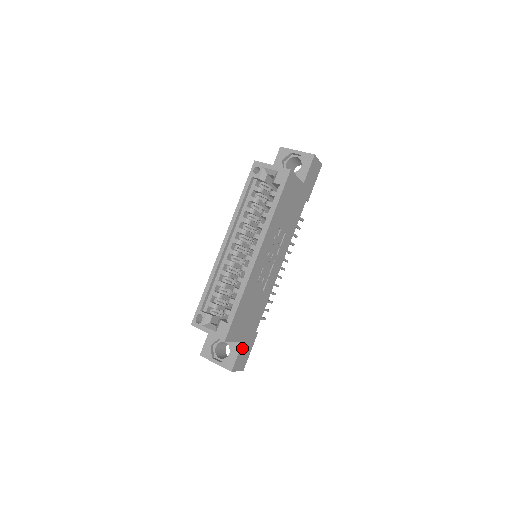
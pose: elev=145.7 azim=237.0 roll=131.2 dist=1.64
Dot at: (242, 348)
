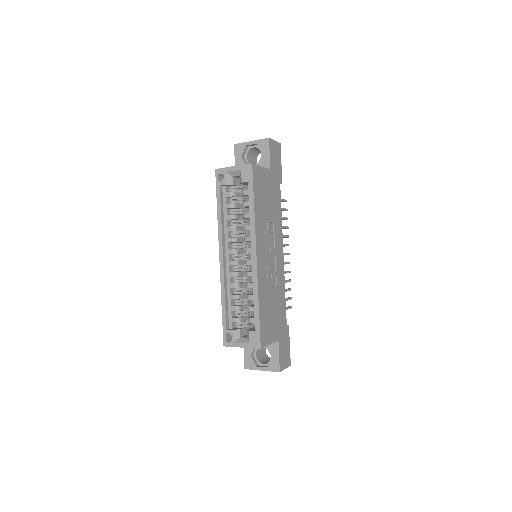
Dot at: (280, 346)
